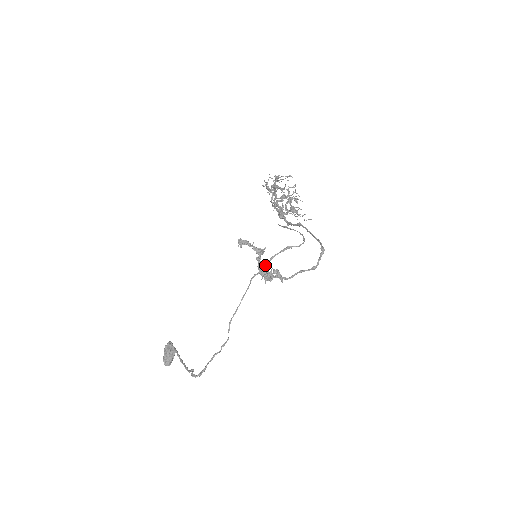
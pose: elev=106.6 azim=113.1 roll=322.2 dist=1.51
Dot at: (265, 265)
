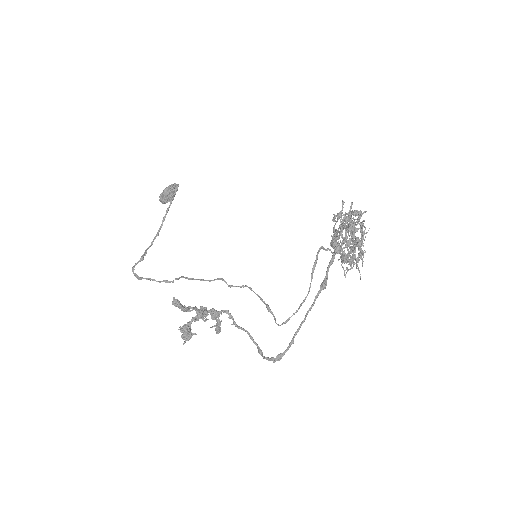
Dot at: (240, 286)
